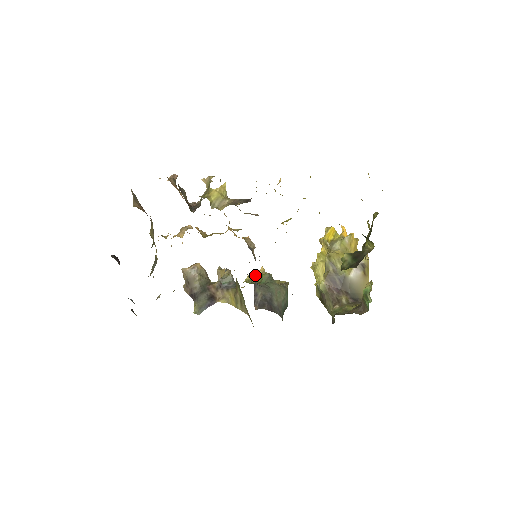
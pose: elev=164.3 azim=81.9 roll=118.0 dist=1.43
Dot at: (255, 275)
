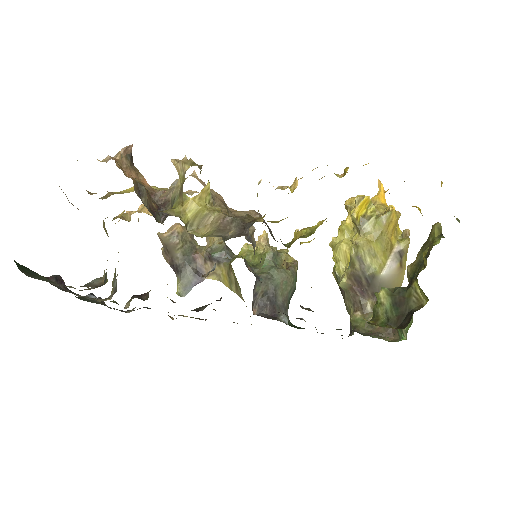
Dot at: occluded
